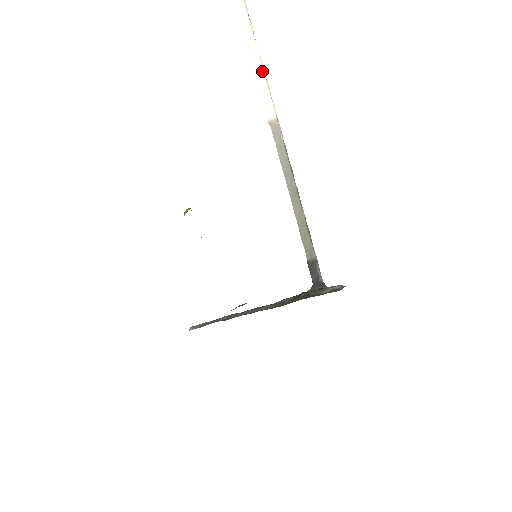
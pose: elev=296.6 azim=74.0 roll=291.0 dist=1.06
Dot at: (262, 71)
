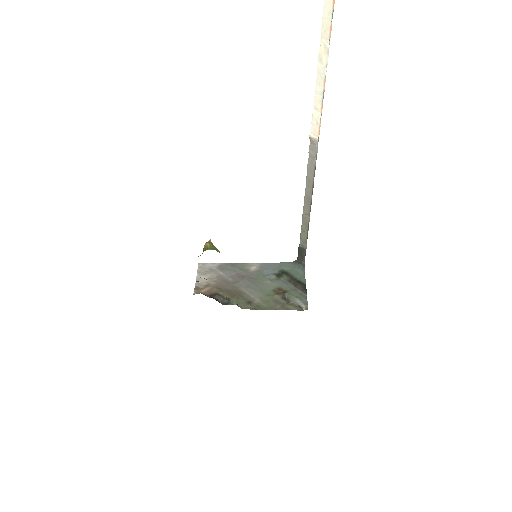
Dot at: (322, 87)
